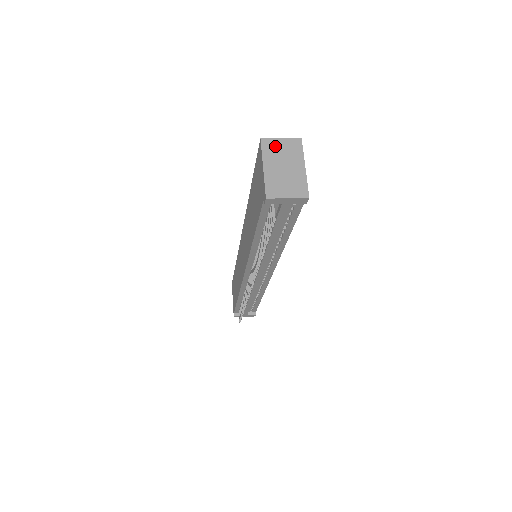
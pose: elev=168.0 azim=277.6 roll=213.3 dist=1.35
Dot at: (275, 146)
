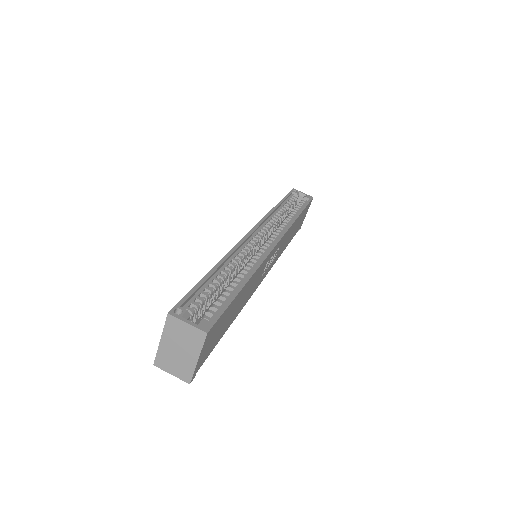
Dot at: (178, 327)
